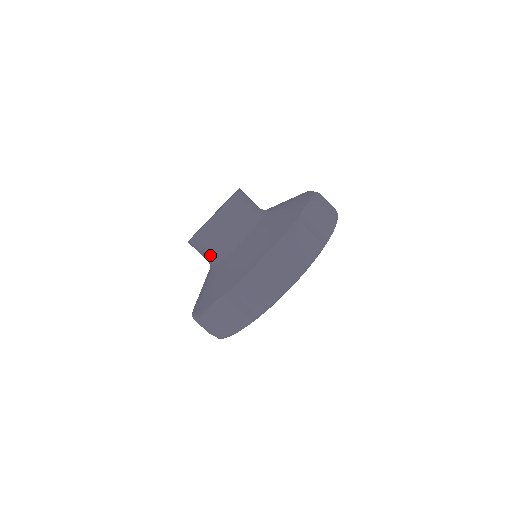
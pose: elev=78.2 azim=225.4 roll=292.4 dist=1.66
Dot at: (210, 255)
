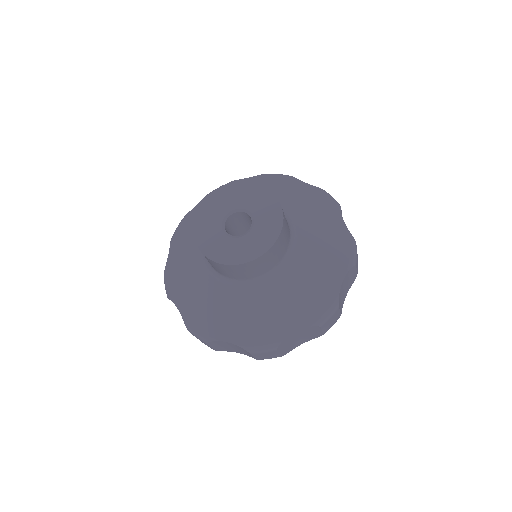
Dot at: occluded
